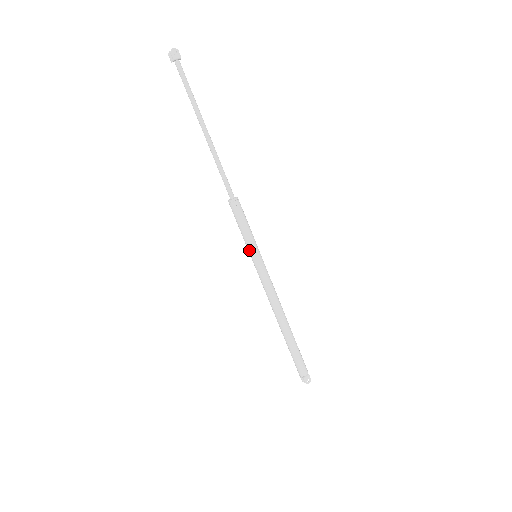
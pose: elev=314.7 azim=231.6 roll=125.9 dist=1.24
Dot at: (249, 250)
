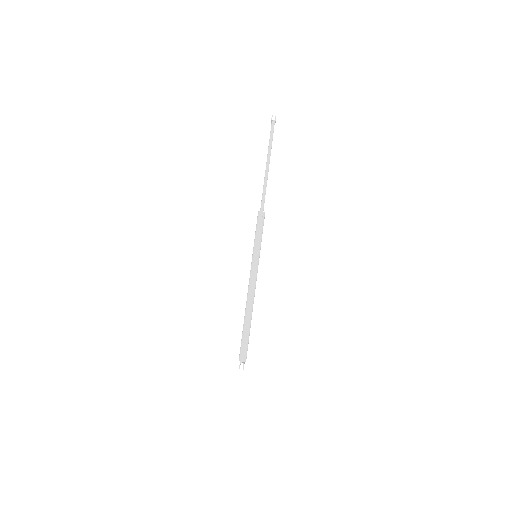
Dot at: (257, 249)
